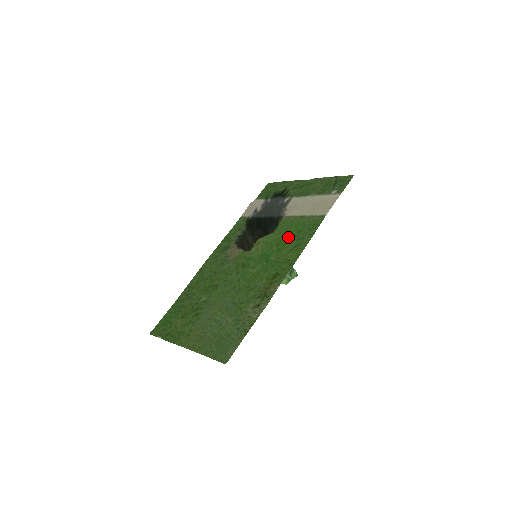
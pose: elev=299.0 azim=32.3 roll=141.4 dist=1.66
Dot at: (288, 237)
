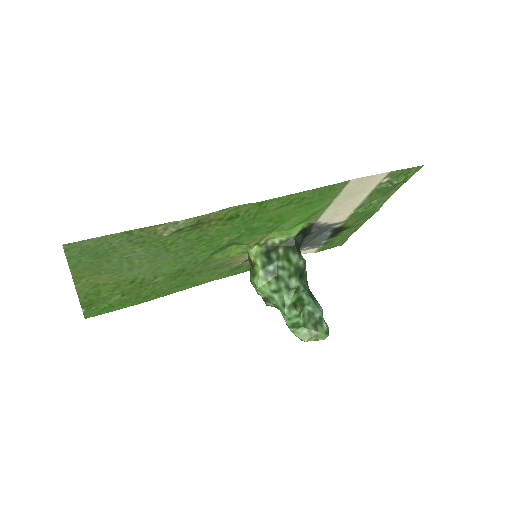
Dot at: (293, 213)
